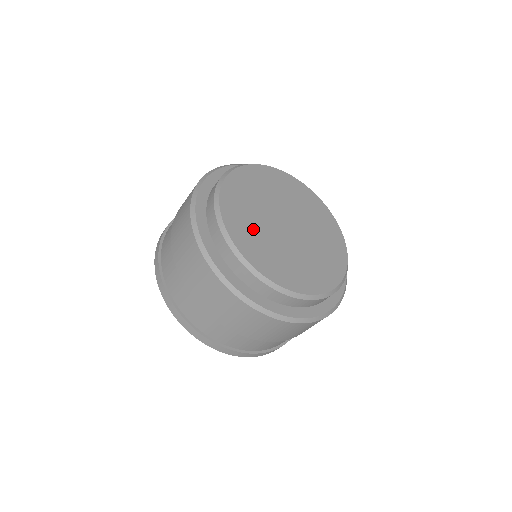
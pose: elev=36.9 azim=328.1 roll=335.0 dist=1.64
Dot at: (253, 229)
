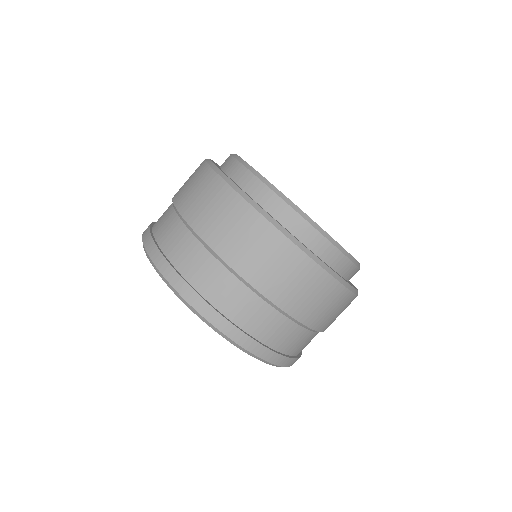
Dot at: occluded
